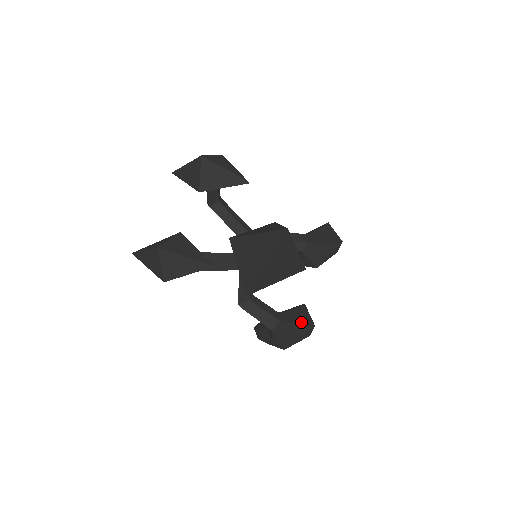
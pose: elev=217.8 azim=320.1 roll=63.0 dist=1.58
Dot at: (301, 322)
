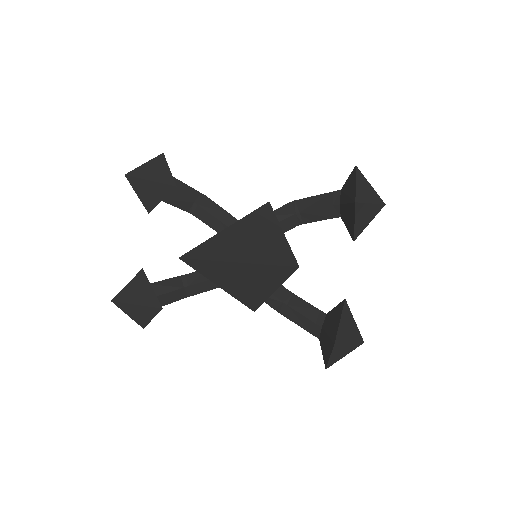
Dot at: (329, 334)
